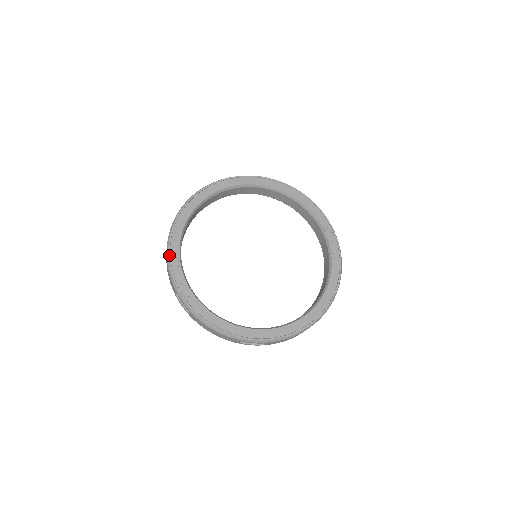
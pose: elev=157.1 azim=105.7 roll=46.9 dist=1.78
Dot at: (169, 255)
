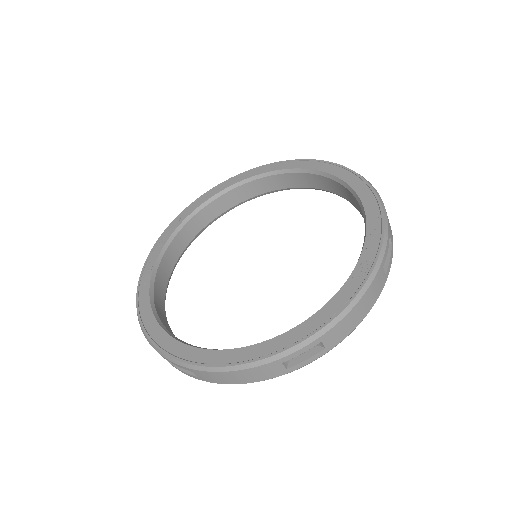
Dot at: (157, 241)
